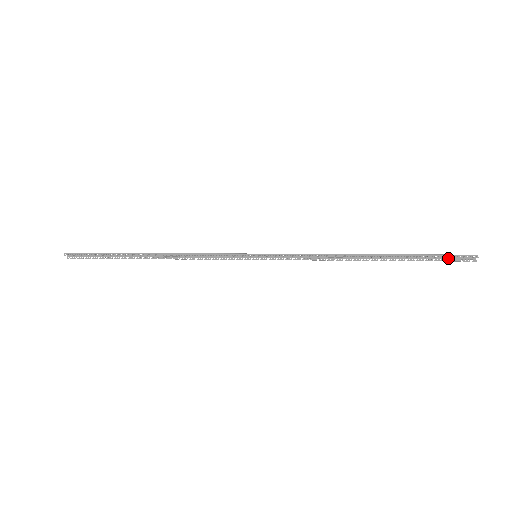
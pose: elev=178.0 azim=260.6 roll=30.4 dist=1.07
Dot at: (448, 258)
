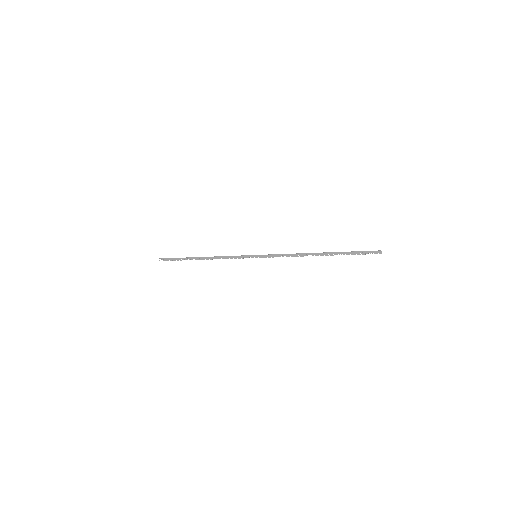
Dot at: (365, 252)
